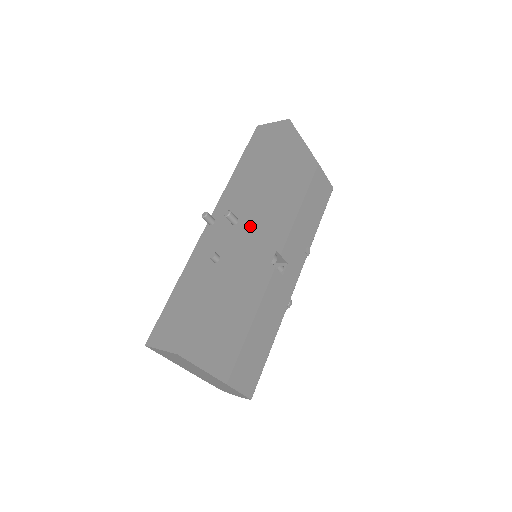
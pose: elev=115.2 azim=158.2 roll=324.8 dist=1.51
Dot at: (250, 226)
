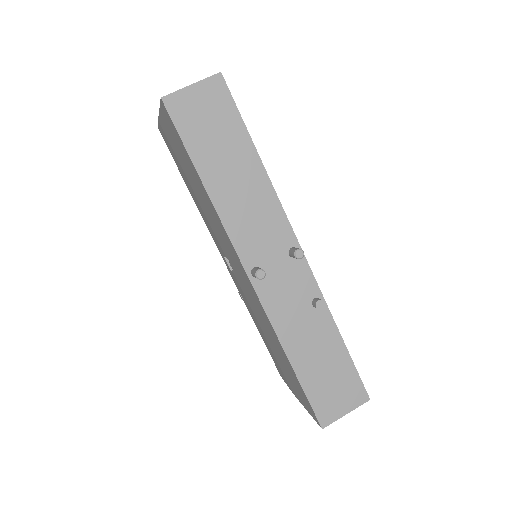
Dot at: occluded
